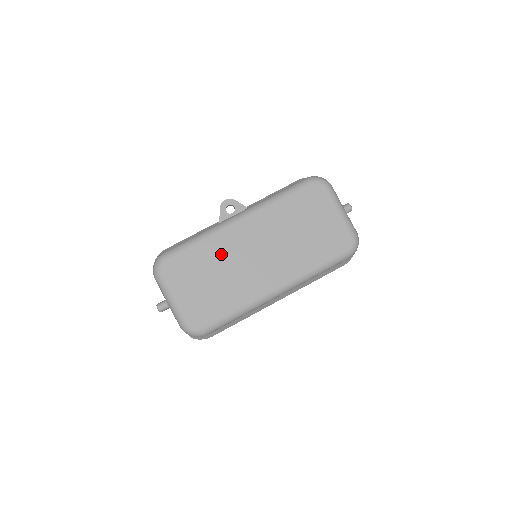
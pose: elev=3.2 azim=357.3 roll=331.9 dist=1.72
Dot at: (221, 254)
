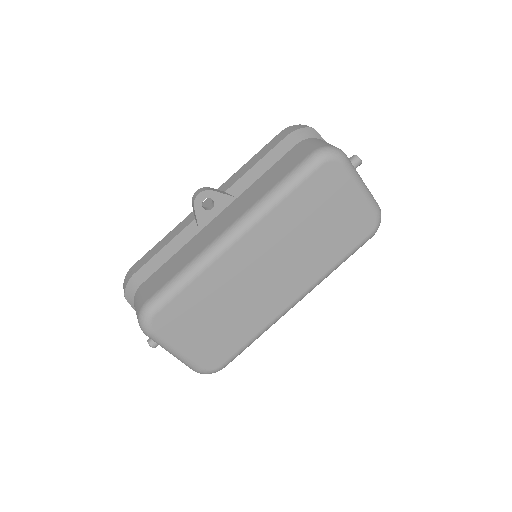
Dot at: (224, 286)
